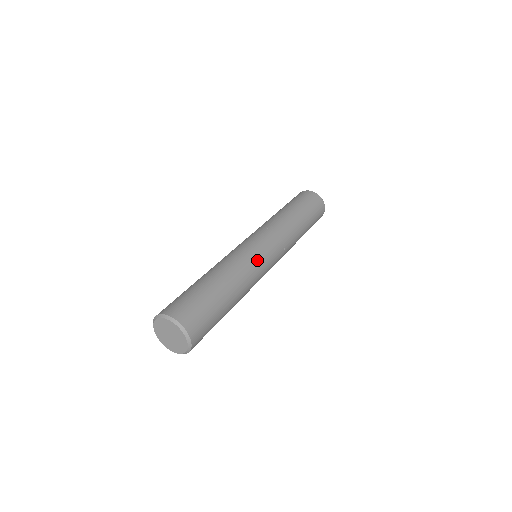
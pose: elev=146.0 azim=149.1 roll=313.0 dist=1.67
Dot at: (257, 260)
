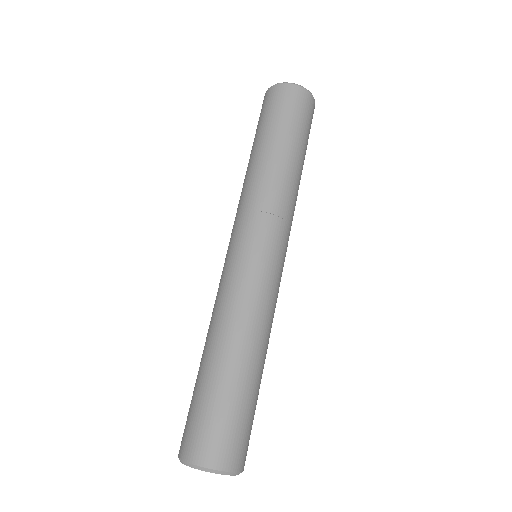
Dot at: occluded
